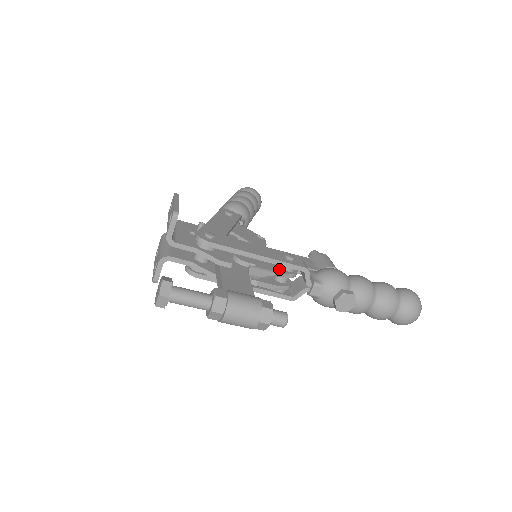
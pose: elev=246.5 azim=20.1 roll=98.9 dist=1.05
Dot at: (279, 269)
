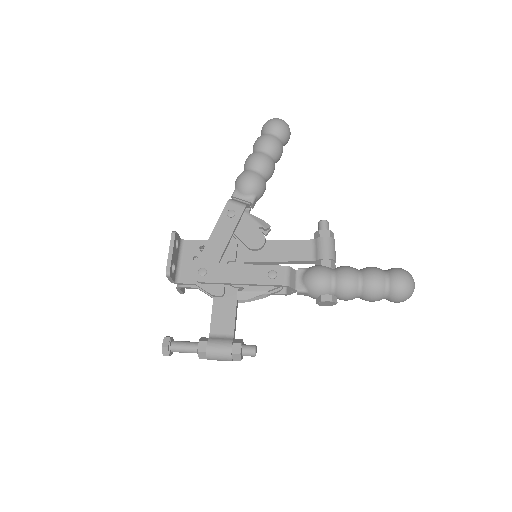
Dot at: (265, 285)
